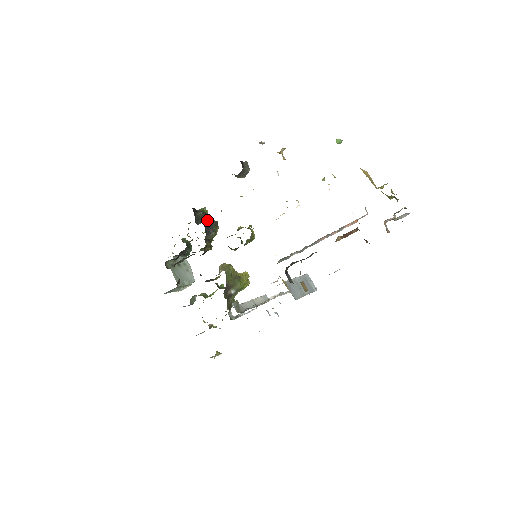
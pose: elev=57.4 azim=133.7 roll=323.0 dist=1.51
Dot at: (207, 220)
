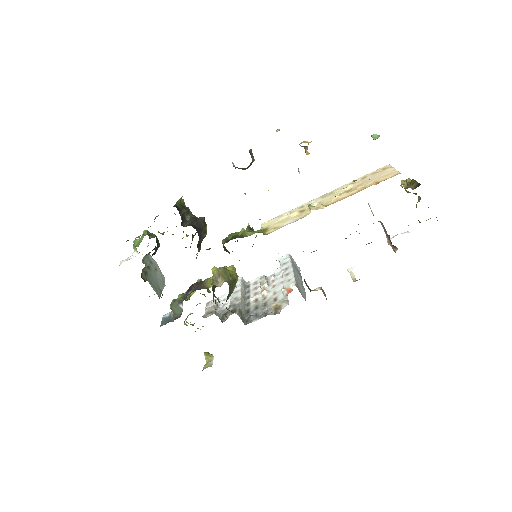
Dot at: (190, 216)
